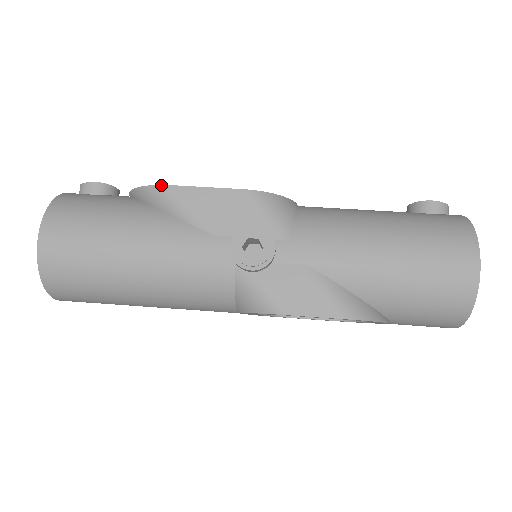
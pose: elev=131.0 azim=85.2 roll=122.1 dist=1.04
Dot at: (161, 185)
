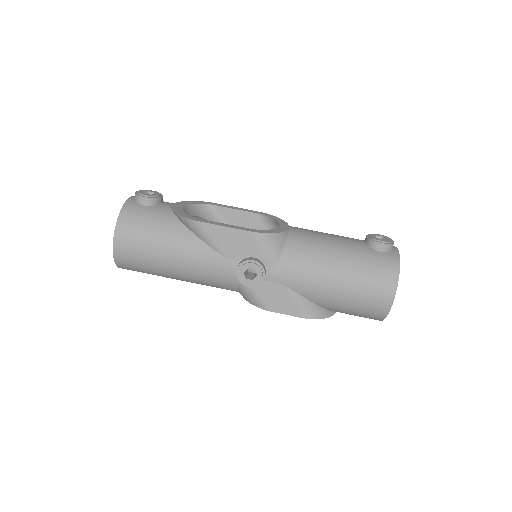
Dot at: (193, 220)
